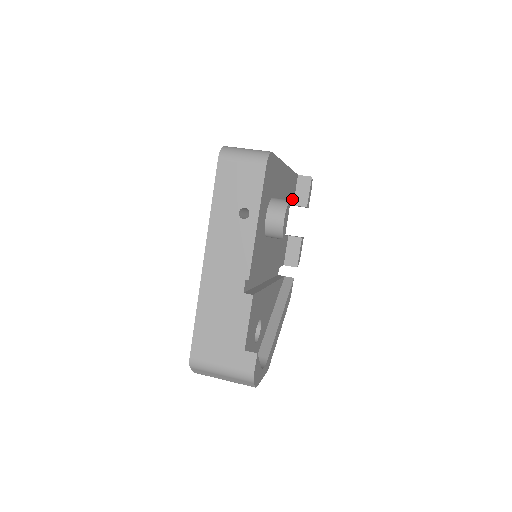
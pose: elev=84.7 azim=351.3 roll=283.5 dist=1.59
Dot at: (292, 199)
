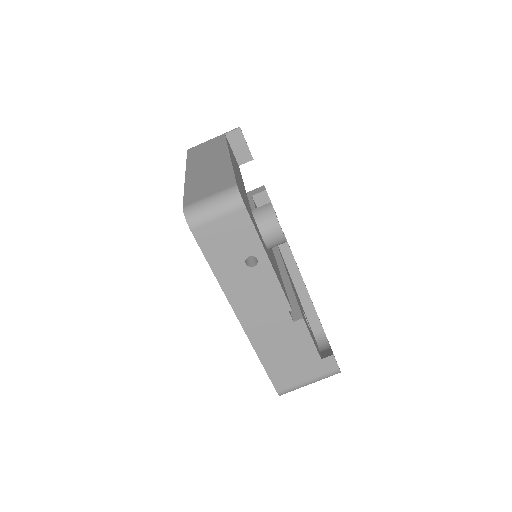
Dot at: (237, 164)
